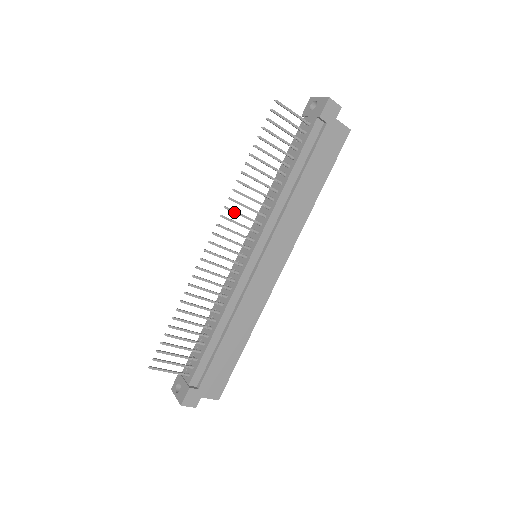
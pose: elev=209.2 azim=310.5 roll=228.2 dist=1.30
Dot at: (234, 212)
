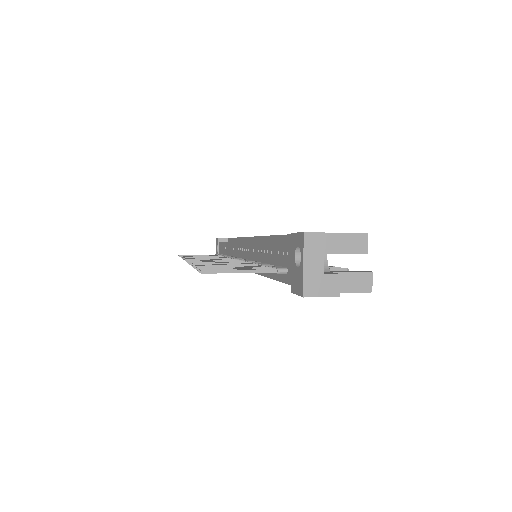
Dot at: occluded
